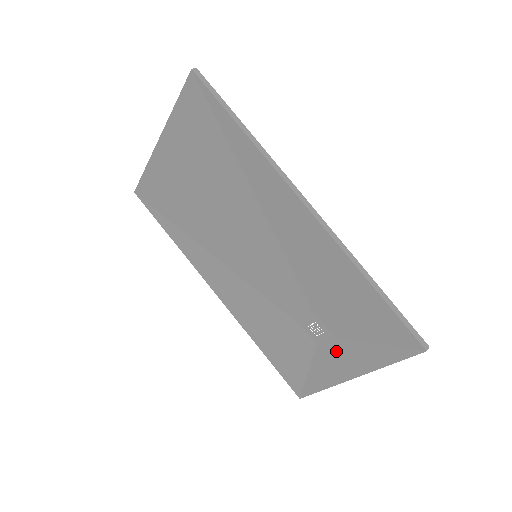
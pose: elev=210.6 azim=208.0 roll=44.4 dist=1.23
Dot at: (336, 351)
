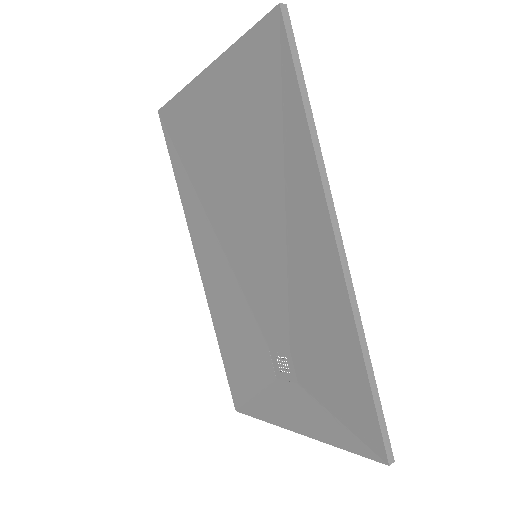
Dot at: (293, 397)
